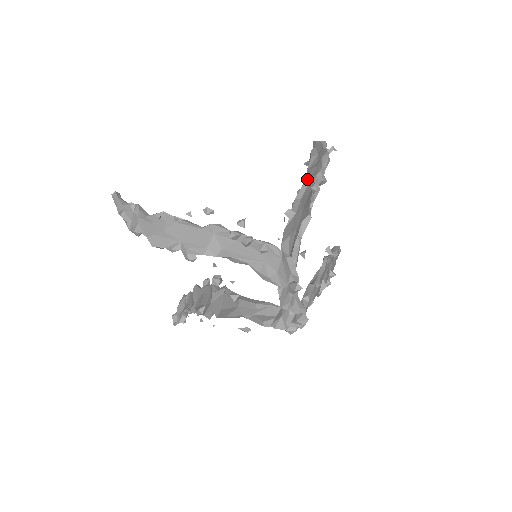
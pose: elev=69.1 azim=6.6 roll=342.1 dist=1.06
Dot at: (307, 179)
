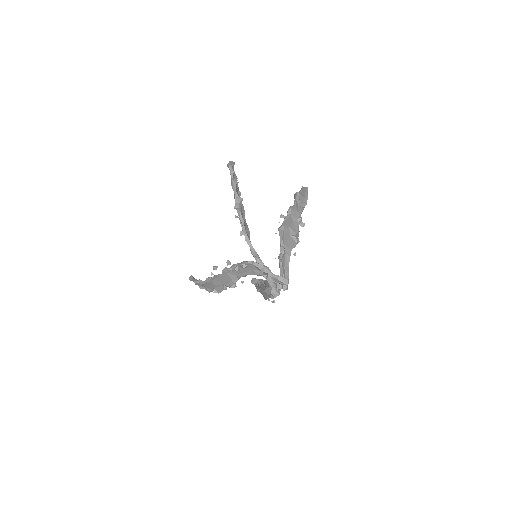
Dot at: occluded
